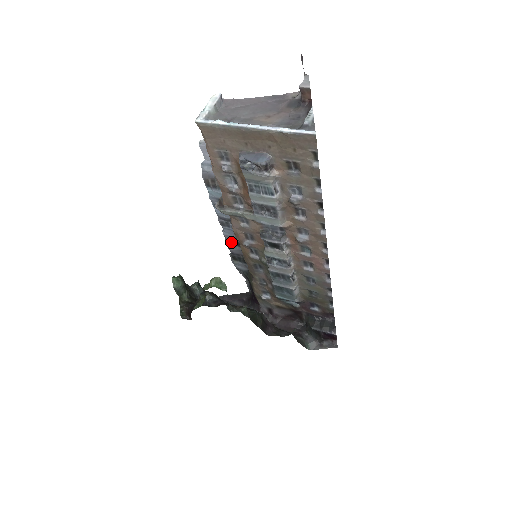
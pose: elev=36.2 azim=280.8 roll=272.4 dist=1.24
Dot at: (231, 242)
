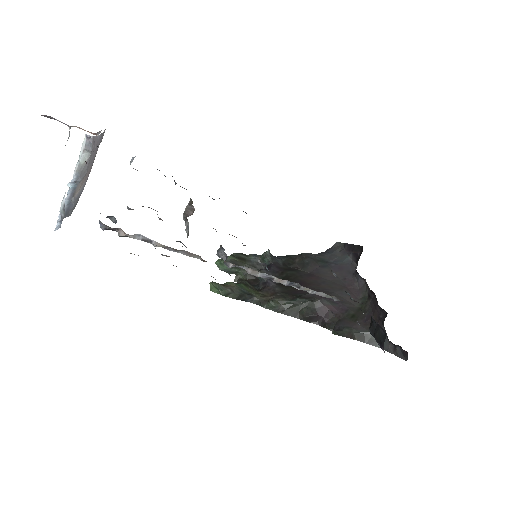
Dot at: occluded
